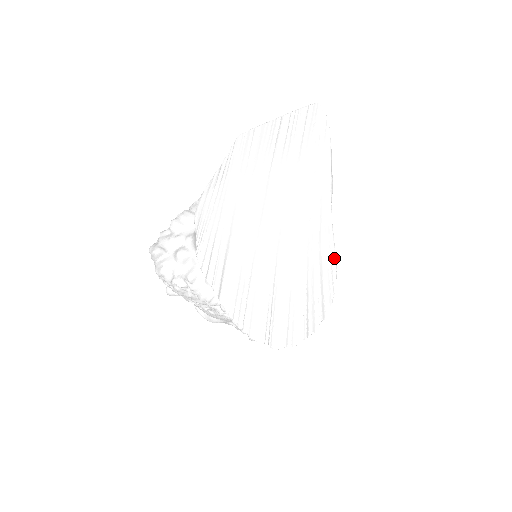
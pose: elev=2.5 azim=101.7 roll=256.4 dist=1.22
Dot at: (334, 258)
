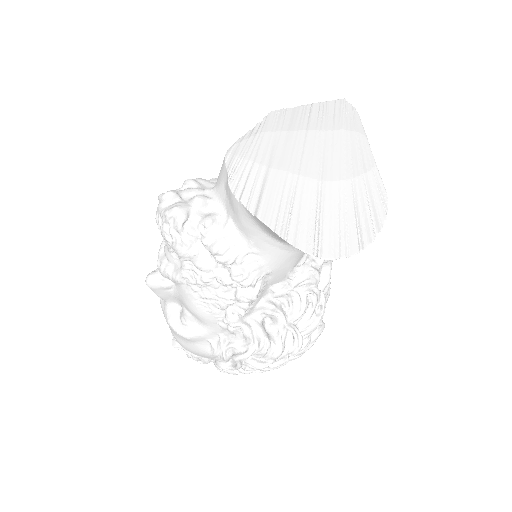
Dot at: (382, 183)
